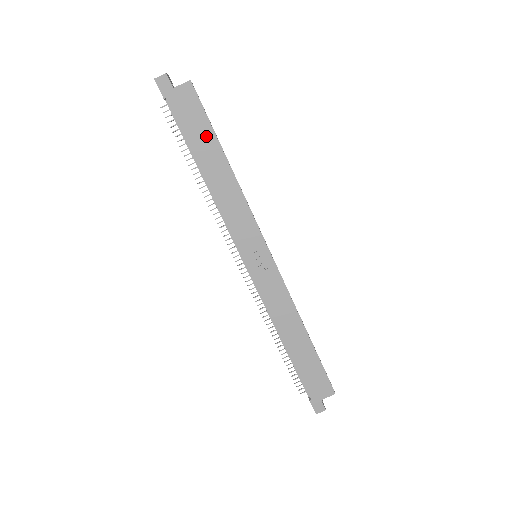
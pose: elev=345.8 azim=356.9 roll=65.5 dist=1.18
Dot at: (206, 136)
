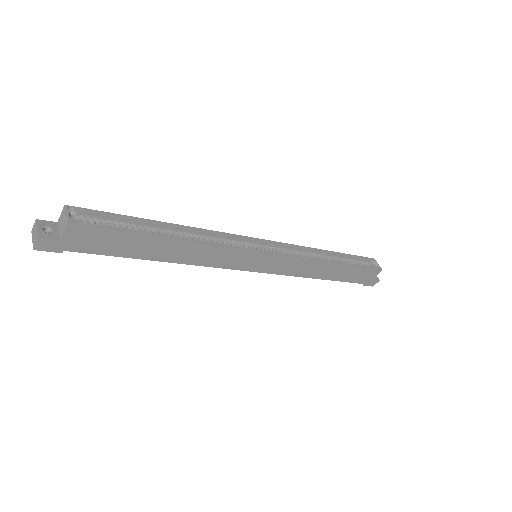
Dot at: (134, 241)
